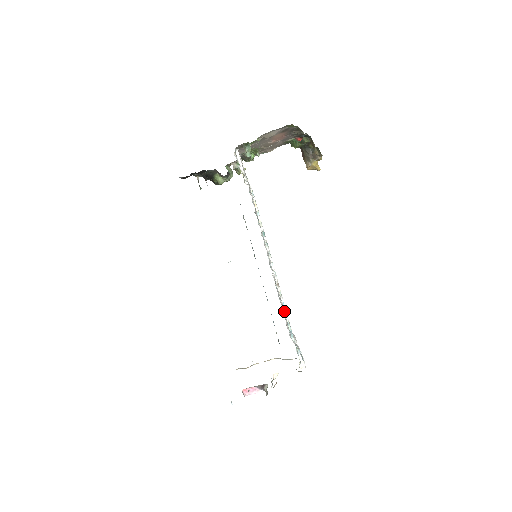
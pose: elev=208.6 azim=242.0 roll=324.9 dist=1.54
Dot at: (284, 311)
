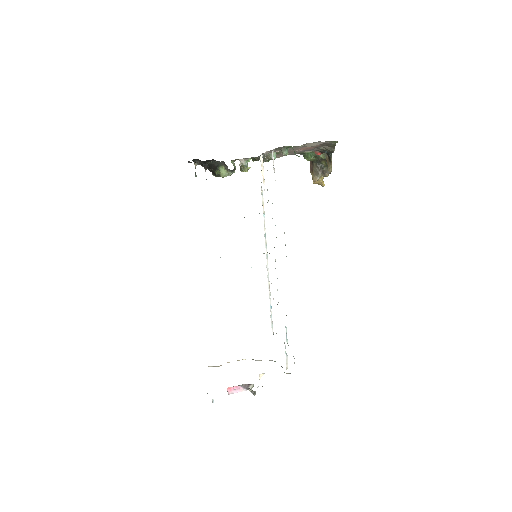
Dot at: (271, 313)
